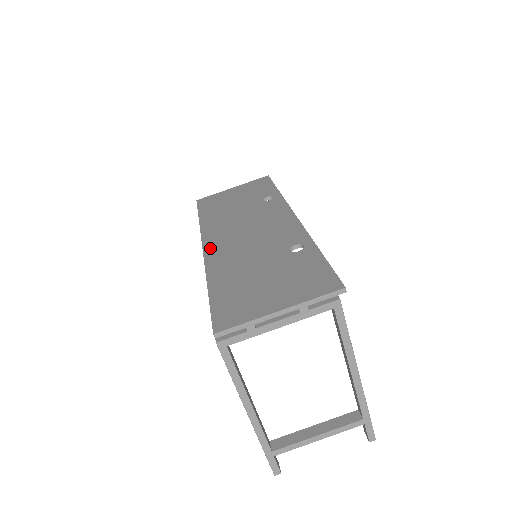
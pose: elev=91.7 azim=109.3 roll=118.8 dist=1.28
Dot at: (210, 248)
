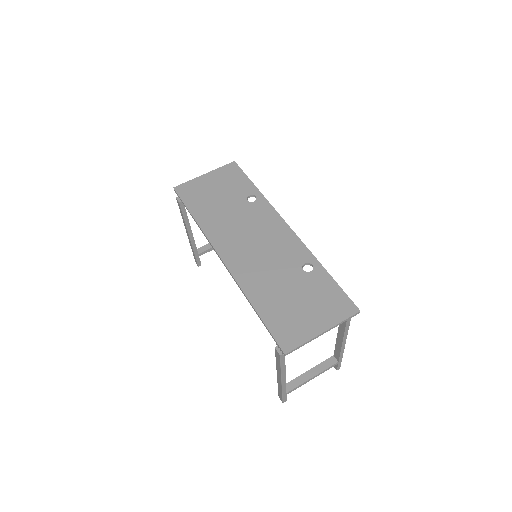
Dot at: (230, 261)
